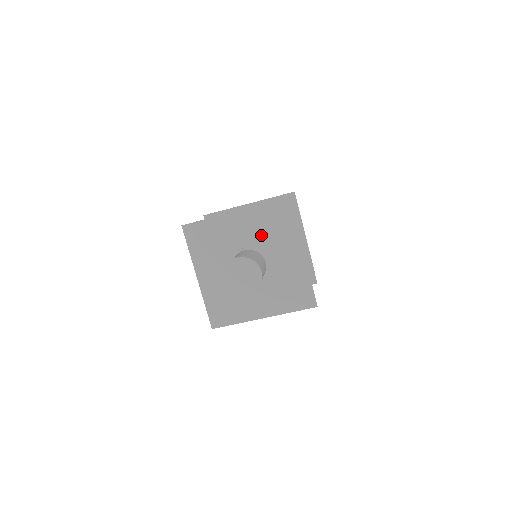
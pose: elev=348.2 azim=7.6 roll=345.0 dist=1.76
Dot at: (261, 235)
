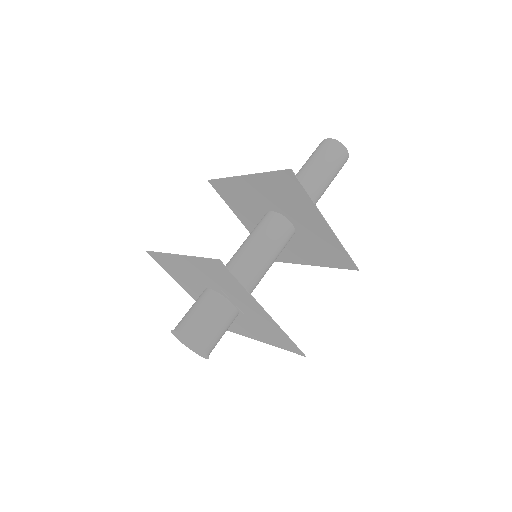
Dot at: (215, 282)
